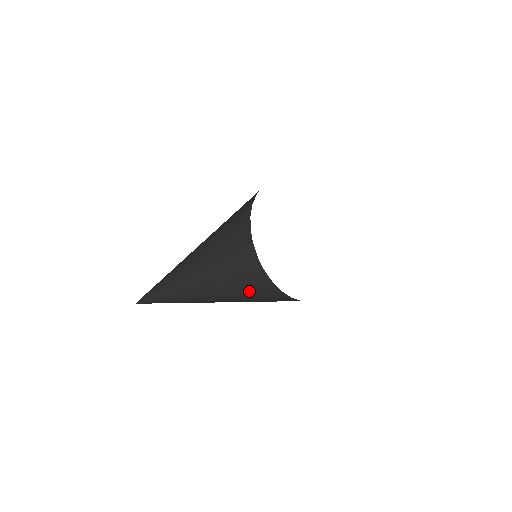
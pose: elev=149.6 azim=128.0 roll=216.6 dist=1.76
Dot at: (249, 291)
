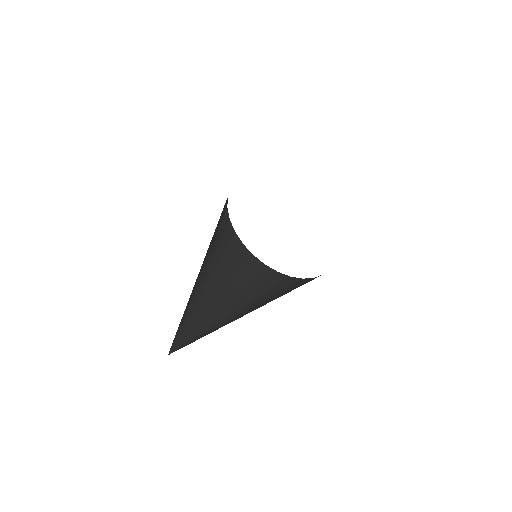
Dot at: (243, 280)
